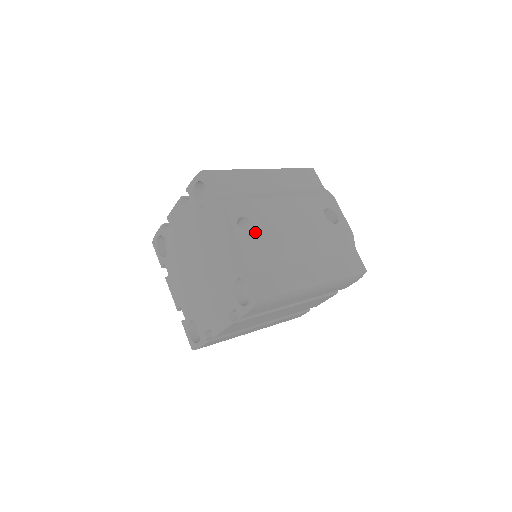
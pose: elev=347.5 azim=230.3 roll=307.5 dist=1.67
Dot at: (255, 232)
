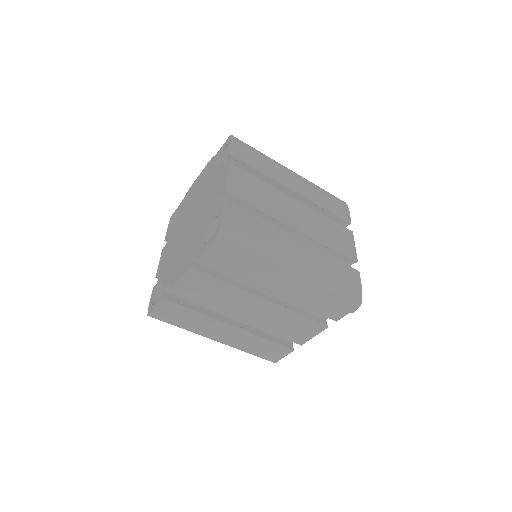
Dot at: occluded
